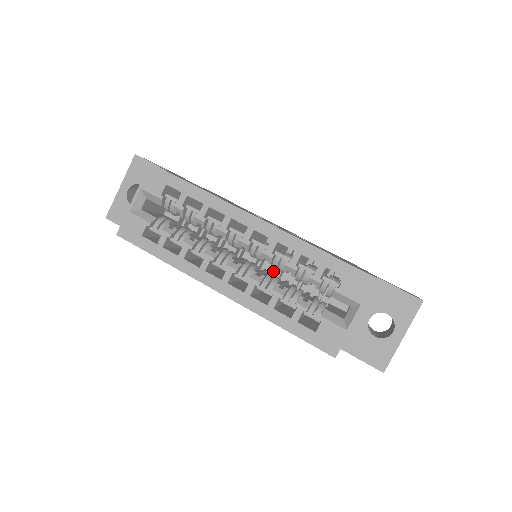
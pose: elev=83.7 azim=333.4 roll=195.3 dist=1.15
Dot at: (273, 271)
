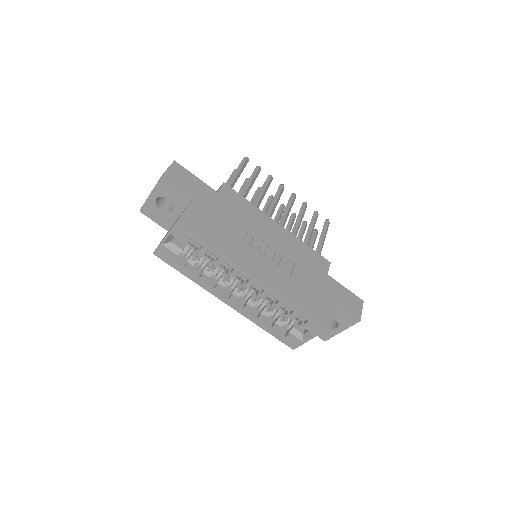
Dot at: occluded
